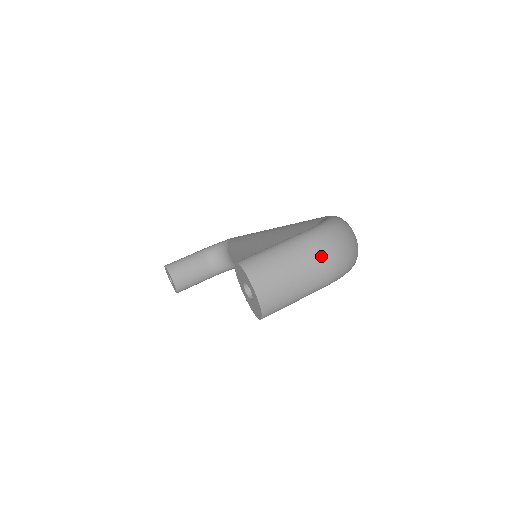
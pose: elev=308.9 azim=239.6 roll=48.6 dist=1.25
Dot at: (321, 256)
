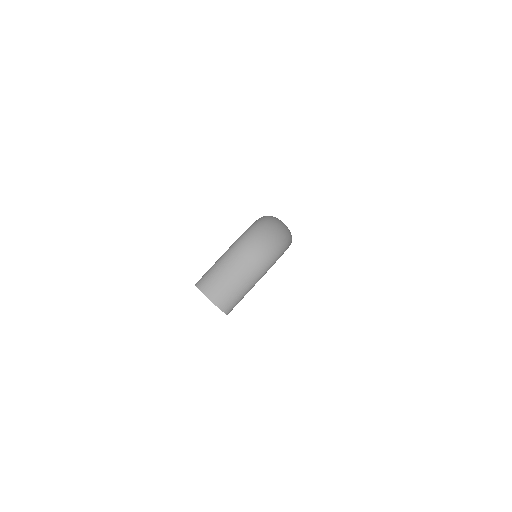
Dot at: (247, 256)
